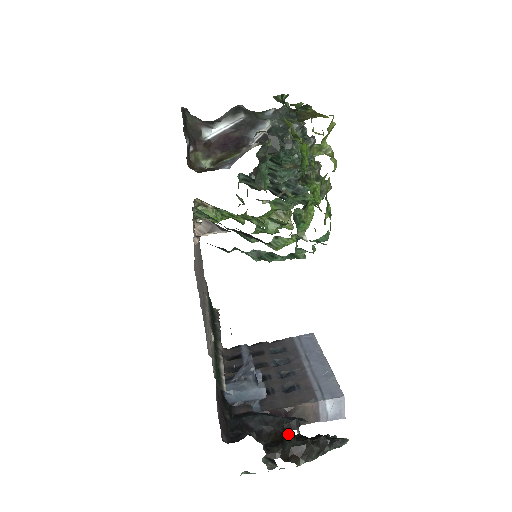
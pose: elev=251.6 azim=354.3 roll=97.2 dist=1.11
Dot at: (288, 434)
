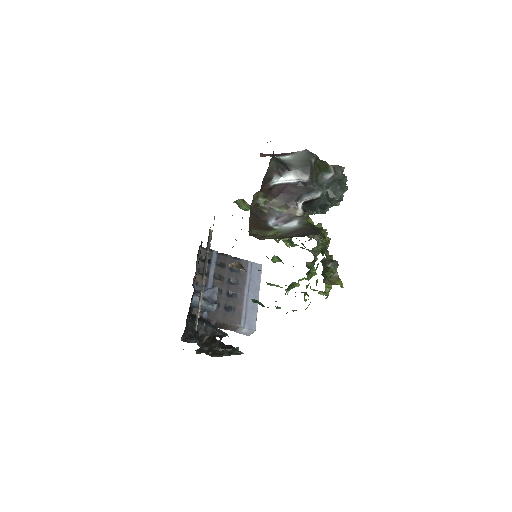
Dot at: (215, 341)
